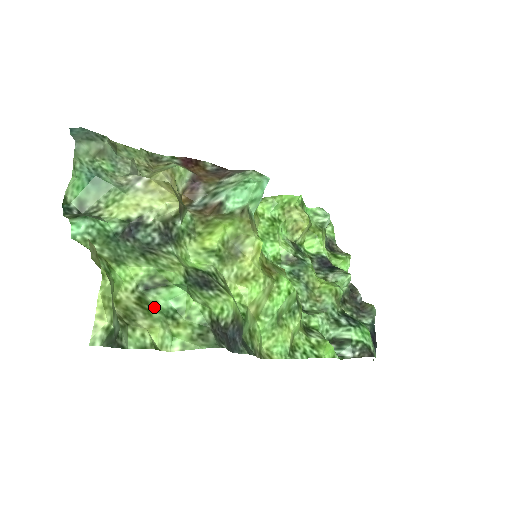
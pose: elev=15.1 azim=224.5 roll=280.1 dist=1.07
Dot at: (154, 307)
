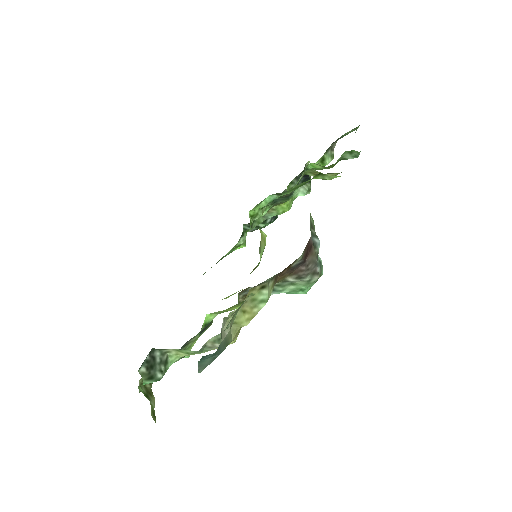
Dot at: occluded
